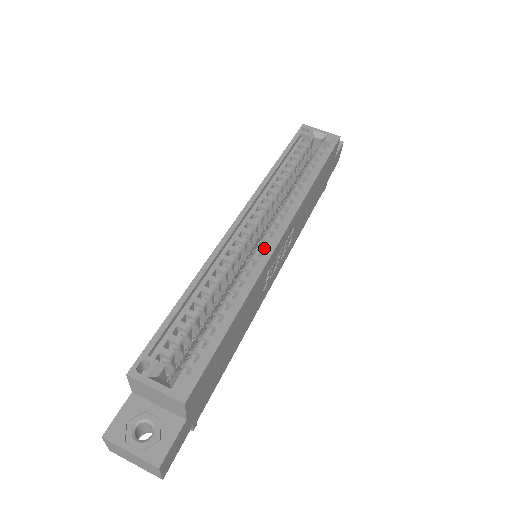
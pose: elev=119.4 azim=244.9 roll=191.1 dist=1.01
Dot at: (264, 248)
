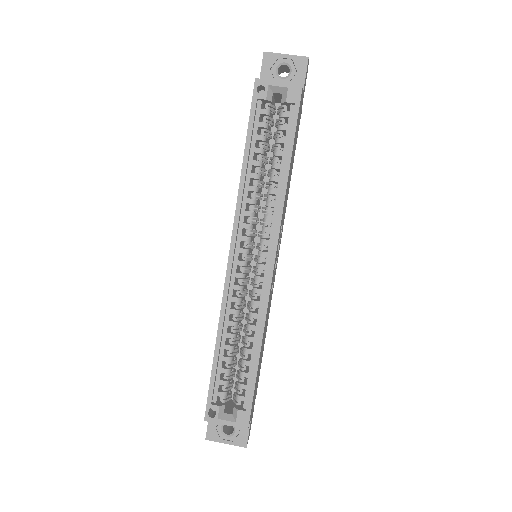
Dot at: (262, 279)
